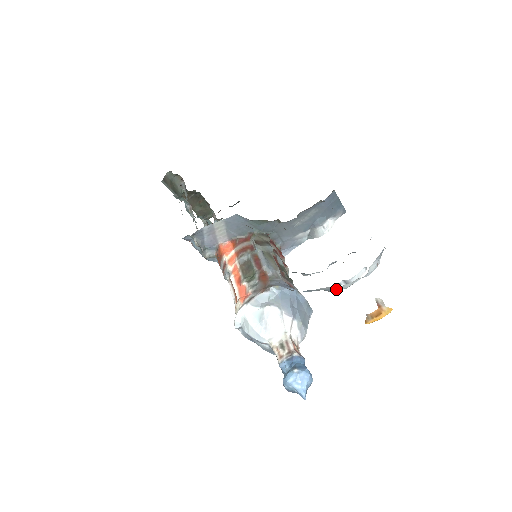
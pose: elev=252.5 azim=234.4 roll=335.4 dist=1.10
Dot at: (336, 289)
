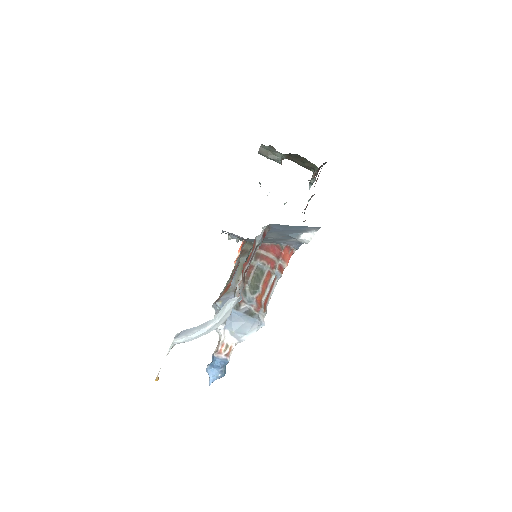
Dot at: occluded
